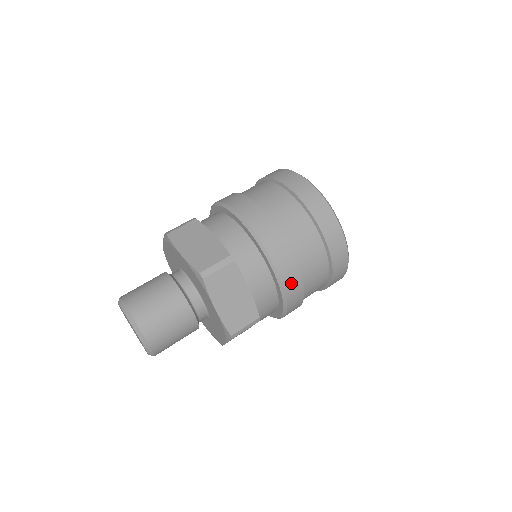
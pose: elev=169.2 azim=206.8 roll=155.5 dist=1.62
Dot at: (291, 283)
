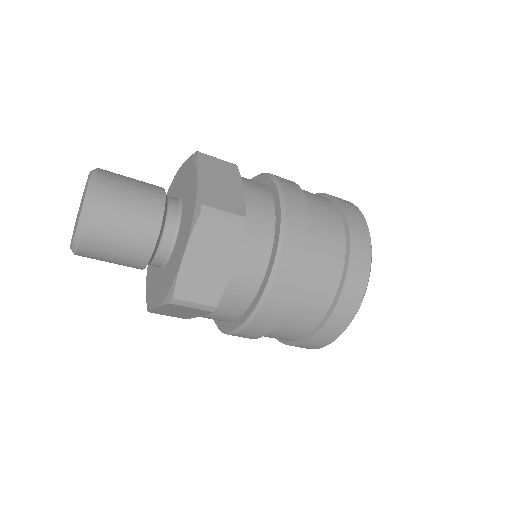
Dot at: (295, 209)
